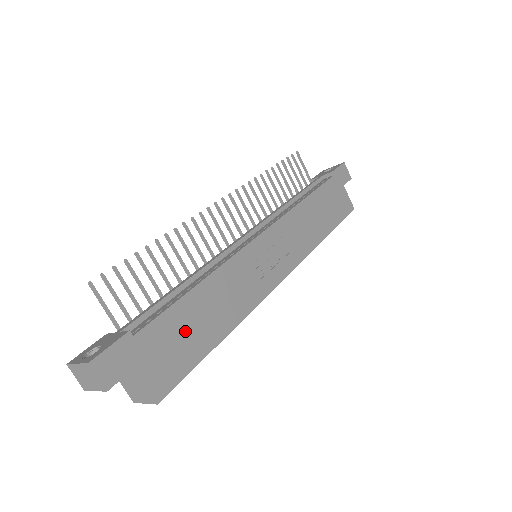
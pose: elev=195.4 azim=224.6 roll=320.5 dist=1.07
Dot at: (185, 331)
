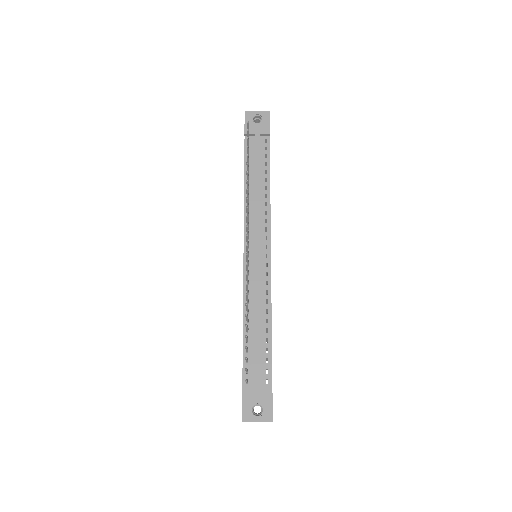
Dot at: occluded
